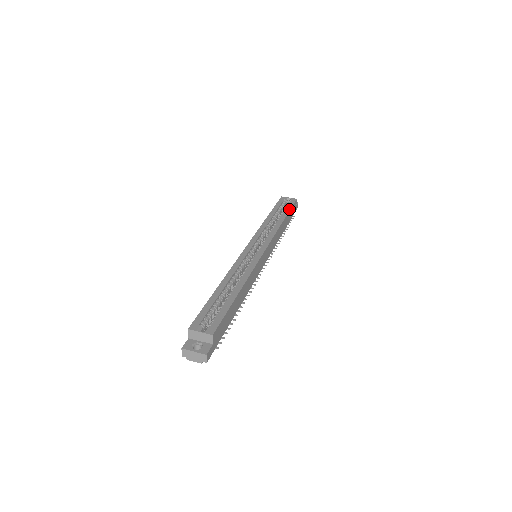
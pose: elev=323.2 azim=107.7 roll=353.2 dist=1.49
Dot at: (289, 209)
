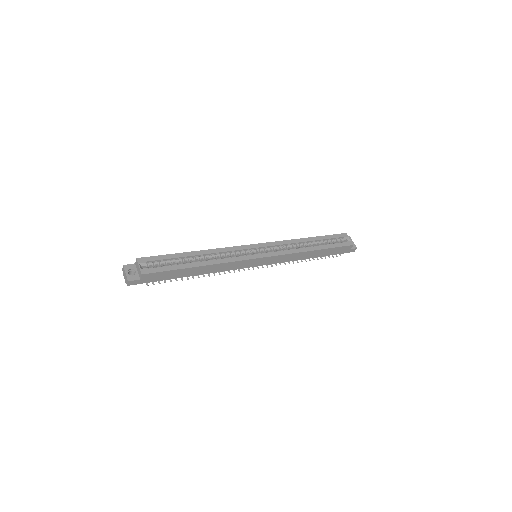
Dot at: (332, 247)
